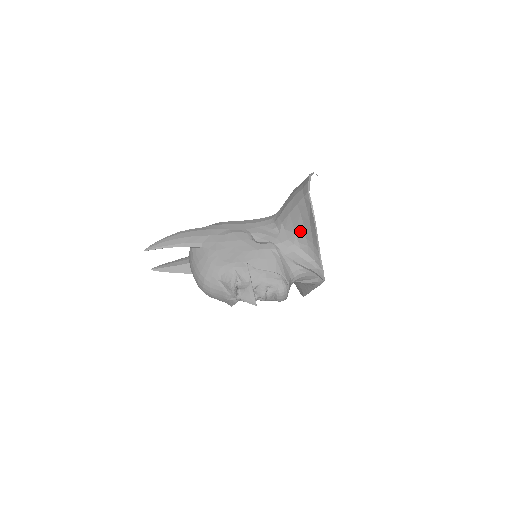
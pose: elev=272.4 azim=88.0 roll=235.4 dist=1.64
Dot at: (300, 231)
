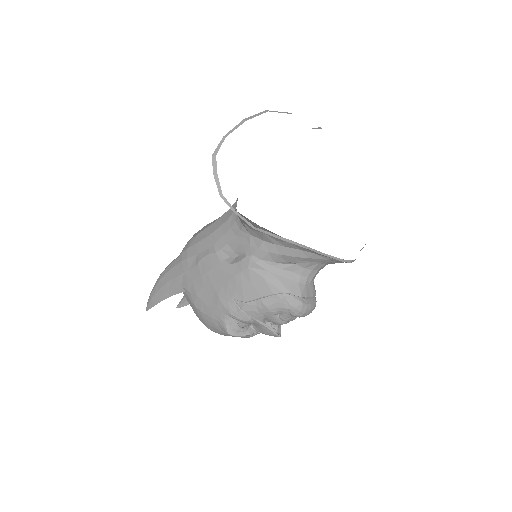
Dot at: occluded
